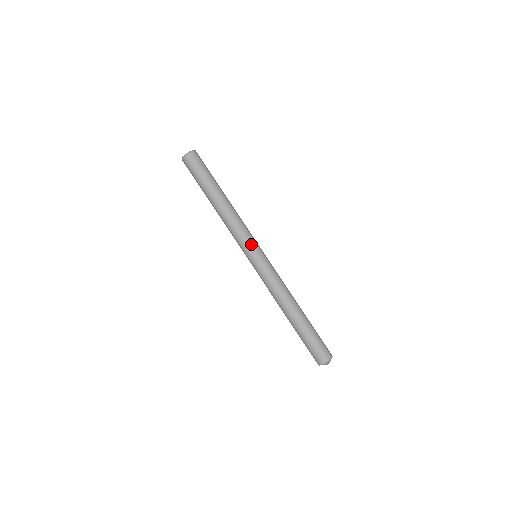
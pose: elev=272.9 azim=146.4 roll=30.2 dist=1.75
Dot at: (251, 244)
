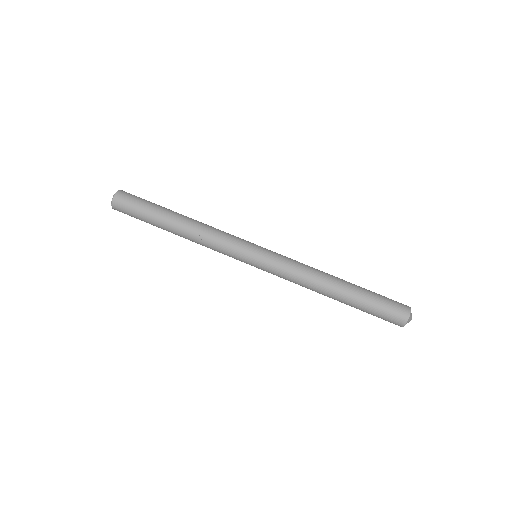
Dot at: (242, 245)
